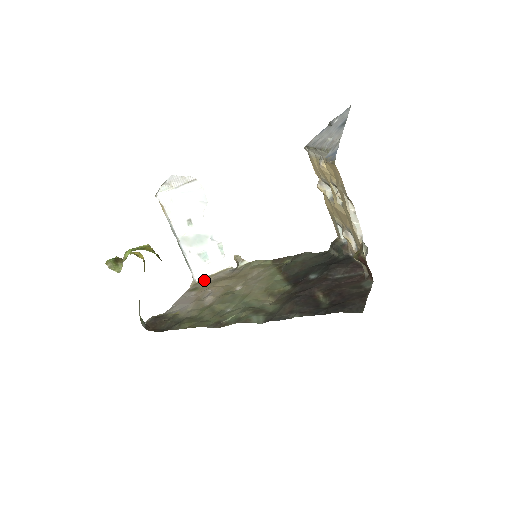
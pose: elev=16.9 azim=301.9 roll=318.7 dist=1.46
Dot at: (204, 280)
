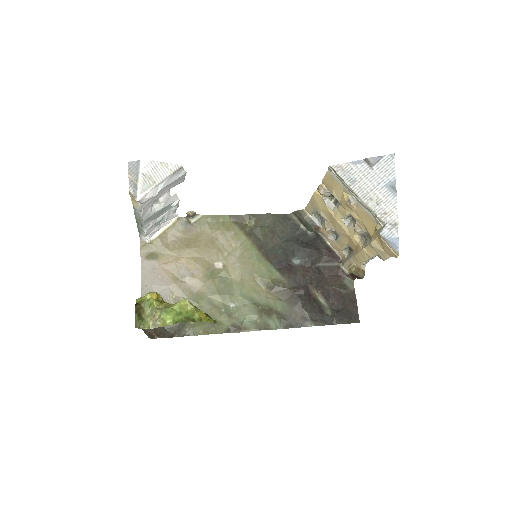
Dot at: (158, 242)
